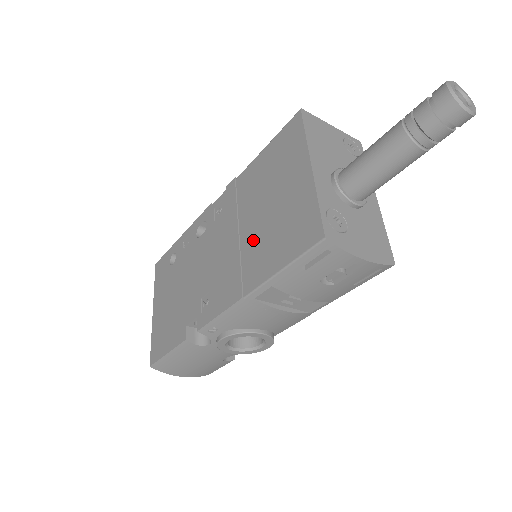
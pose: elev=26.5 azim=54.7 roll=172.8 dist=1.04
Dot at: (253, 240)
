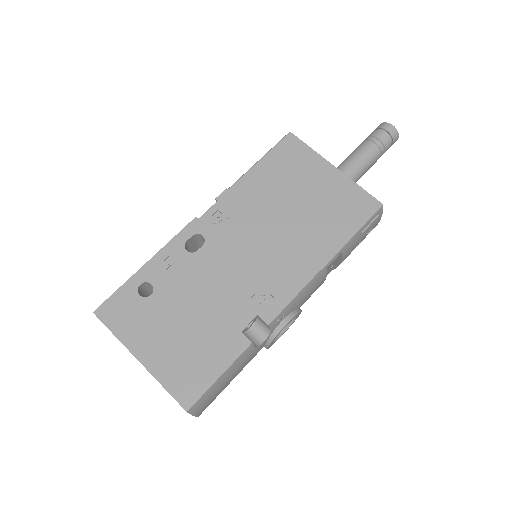
Dot at: (300, 227)
